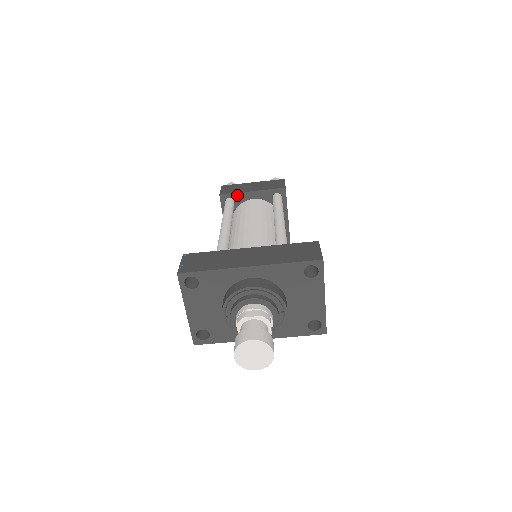
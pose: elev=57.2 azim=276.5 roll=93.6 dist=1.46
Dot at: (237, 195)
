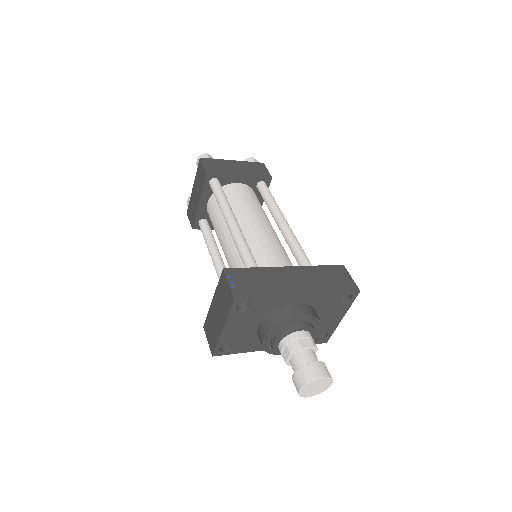
Dot at: (224, 177)
